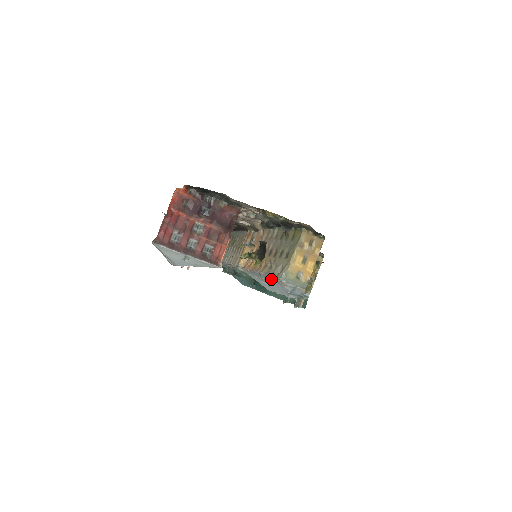
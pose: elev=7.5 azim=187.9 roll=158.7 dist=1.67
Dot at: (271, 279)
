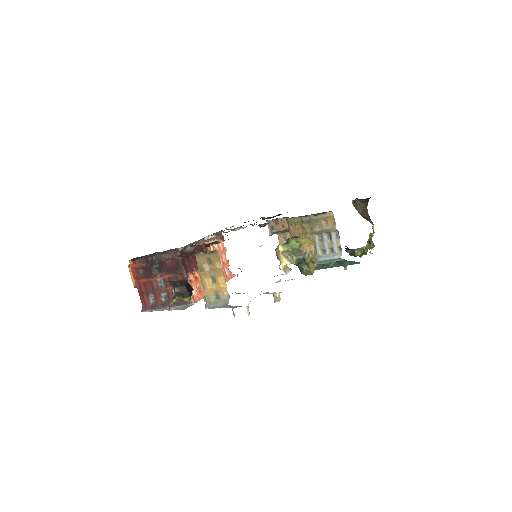
Dot at: occluded
